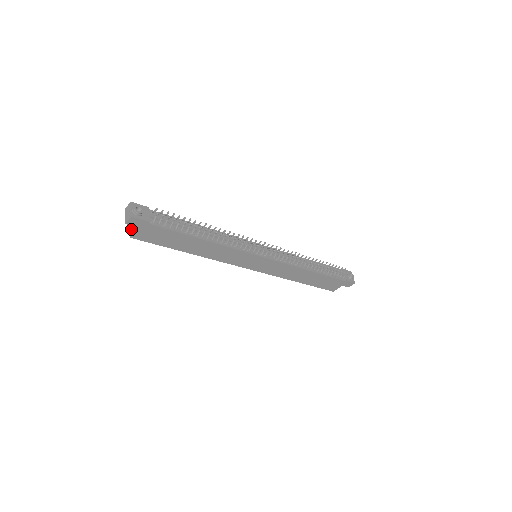
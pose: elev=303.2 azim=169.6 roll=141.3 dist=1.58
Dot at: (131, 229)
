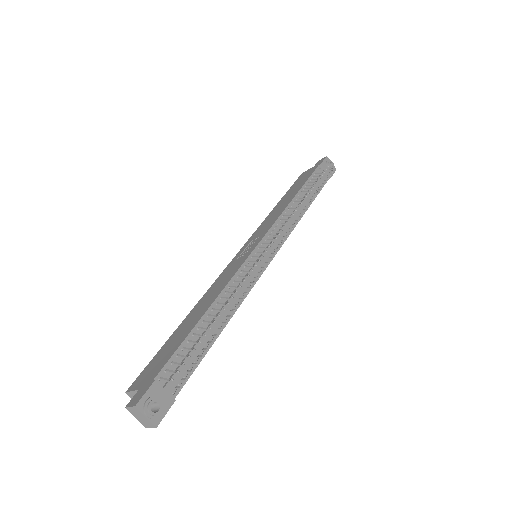
Dot at: occluded
